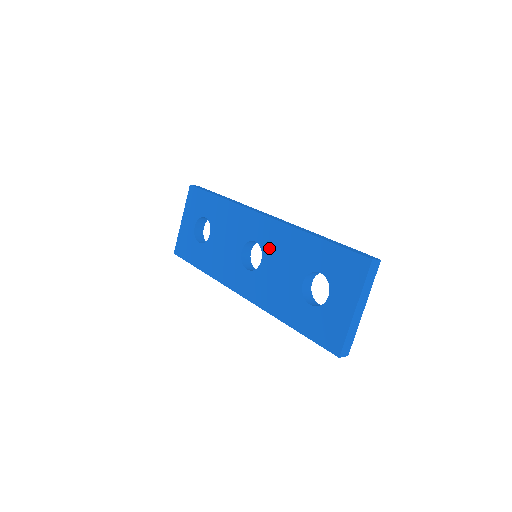
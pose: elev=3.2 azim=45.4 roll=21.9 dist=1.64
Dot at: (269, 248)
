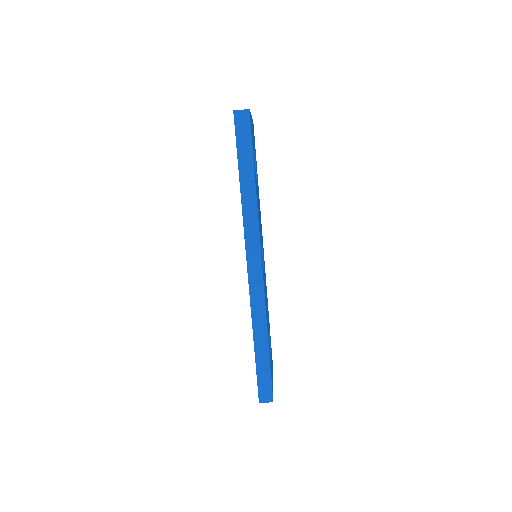
Dot at: occluded
